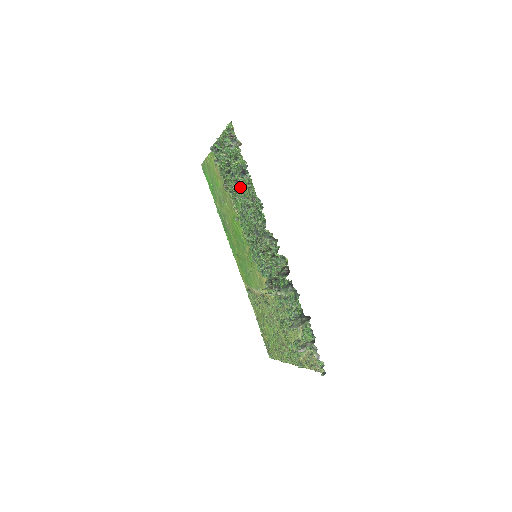
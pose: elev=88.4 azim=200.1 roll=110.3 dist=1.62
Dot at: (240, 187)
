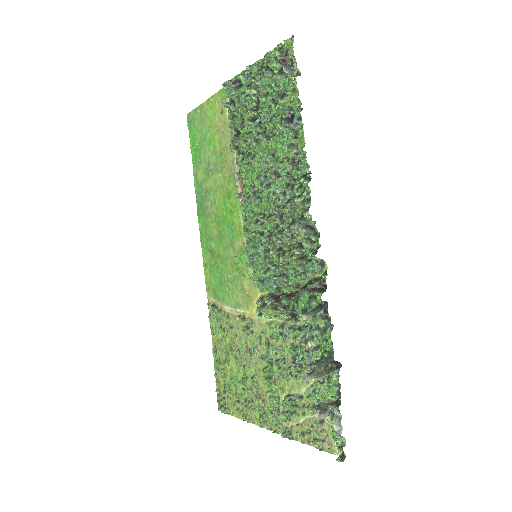
Dot at: (270, 144)
